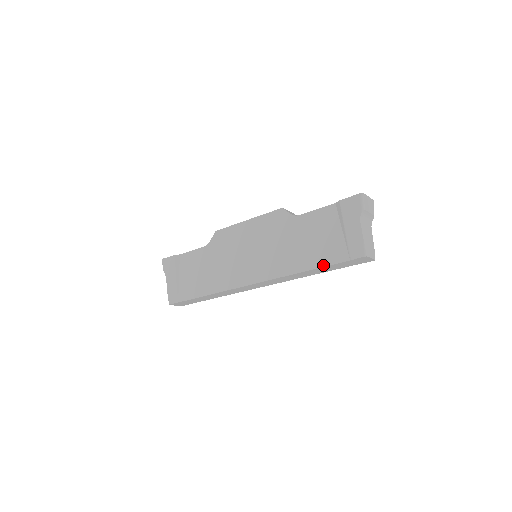
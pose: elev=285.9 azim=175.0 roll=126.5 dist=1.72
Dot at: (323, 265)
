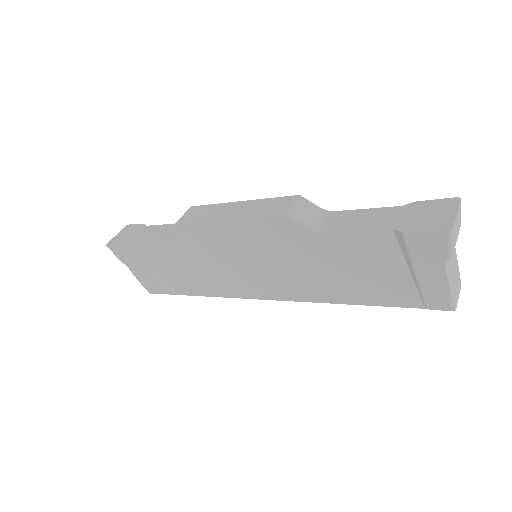
Dot at: (378, 305)
